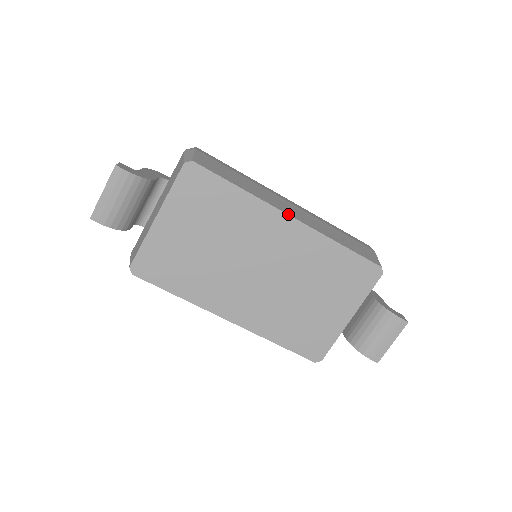
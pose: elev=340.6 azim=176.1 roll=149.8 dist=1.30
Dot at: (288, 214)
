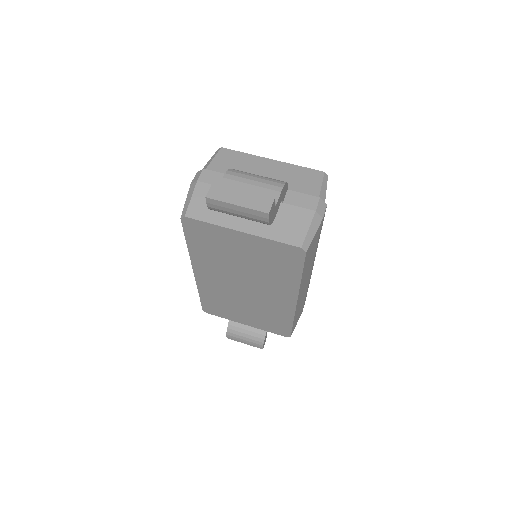
Dot at: occluded
